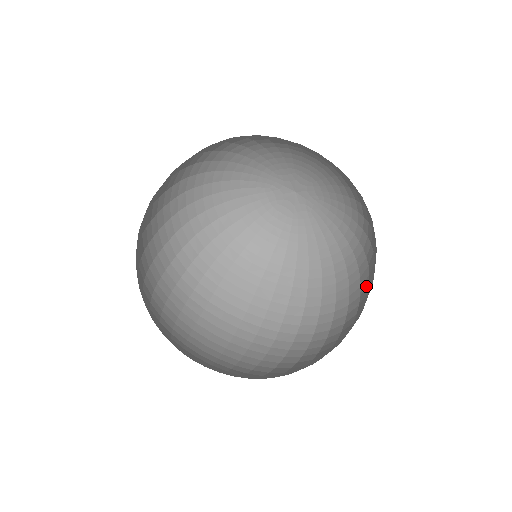
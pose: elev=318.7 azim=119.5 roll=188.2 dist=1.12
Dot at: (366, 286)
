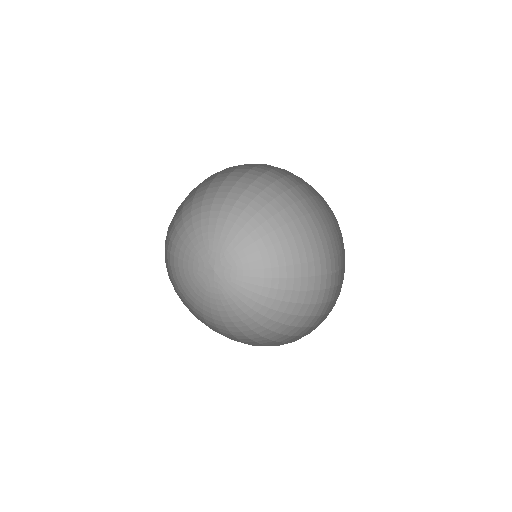
Dot at: (309, 332)
